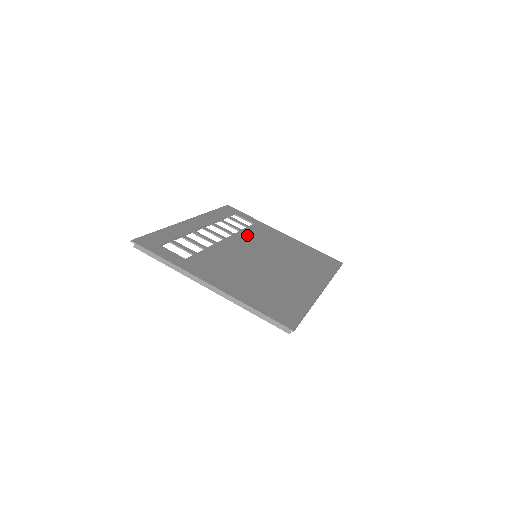
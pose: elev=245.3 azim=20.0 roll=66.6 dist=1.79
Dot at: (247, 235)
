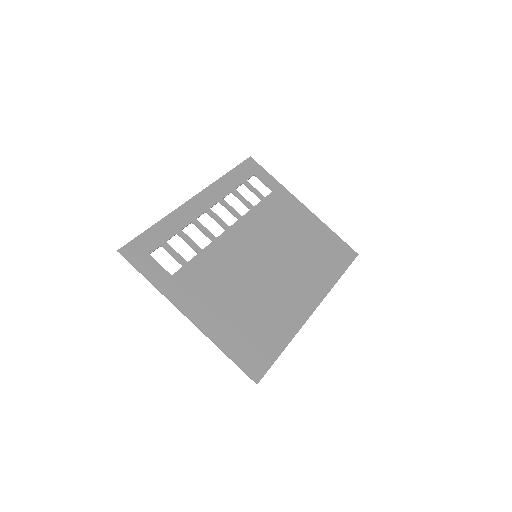
Dot at: (257, 217)
